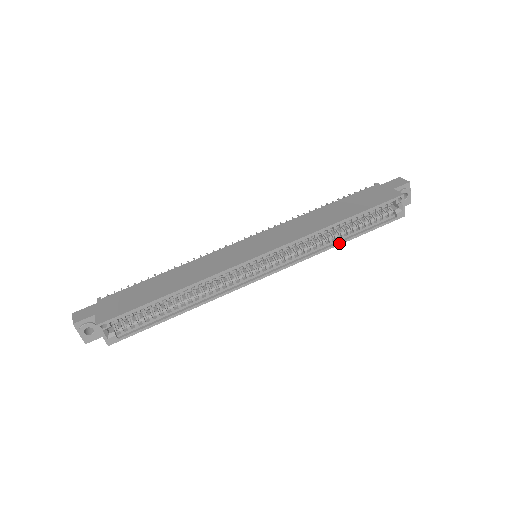
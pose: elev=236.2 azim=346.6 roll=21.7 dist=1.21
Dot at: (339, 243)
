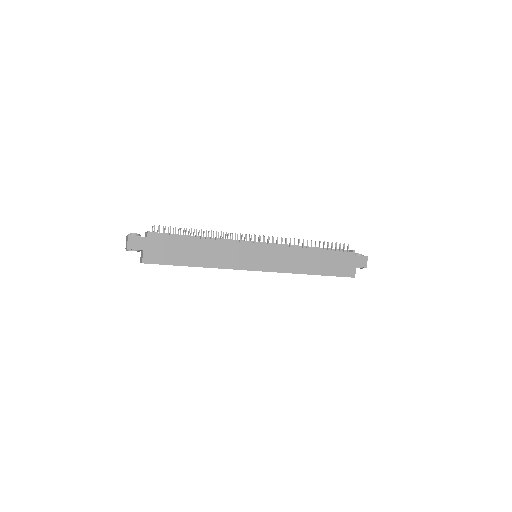
Dot at: occluded
